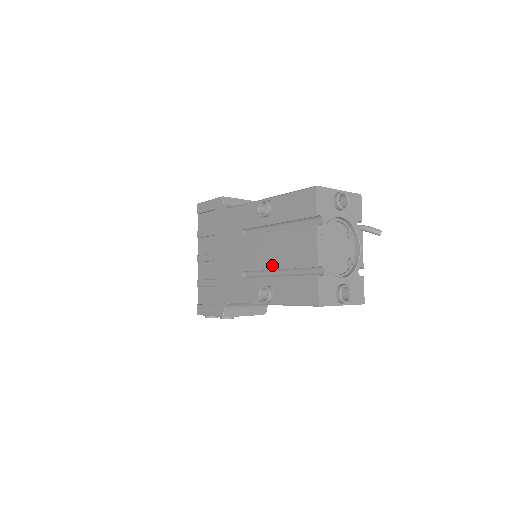
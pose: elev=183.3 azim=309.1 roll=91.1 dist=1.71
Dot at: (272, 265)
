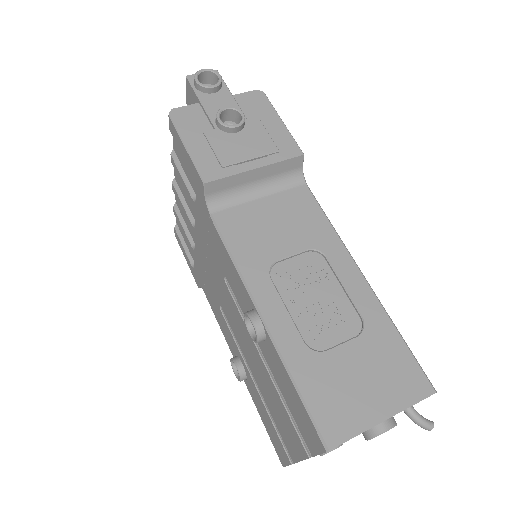
Dot at: (251, 368)
